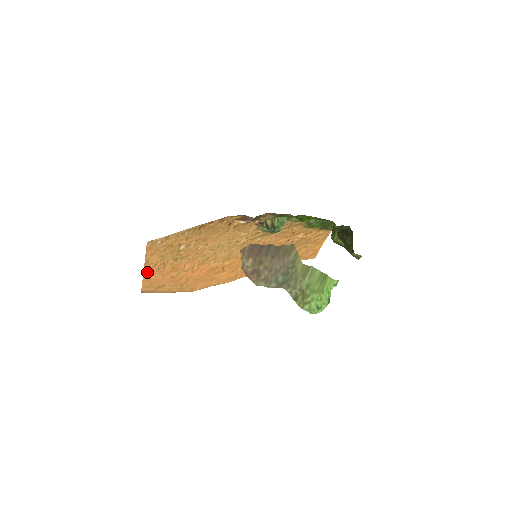
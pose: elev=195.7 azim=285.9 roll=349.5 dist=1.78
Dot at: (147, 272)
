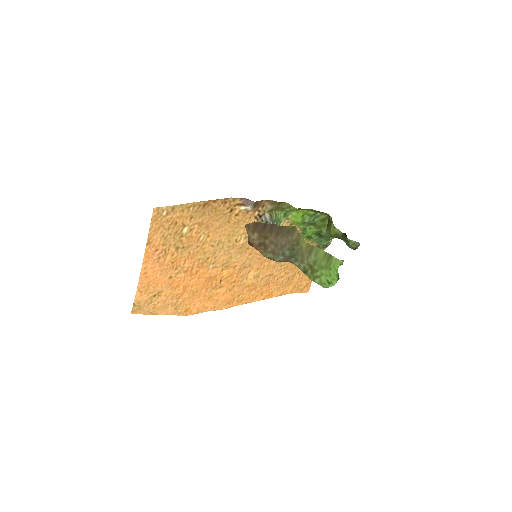
Dot at: (147, 260)
